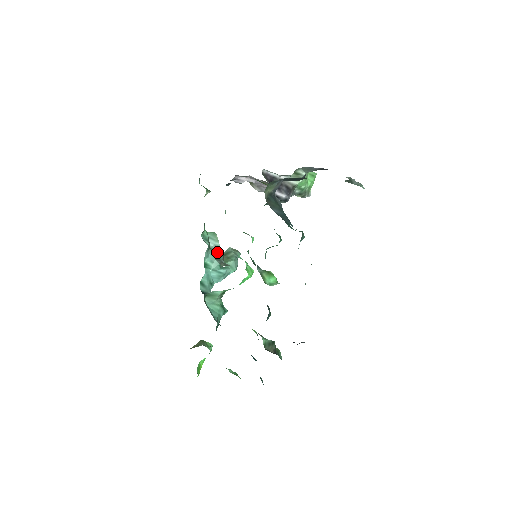
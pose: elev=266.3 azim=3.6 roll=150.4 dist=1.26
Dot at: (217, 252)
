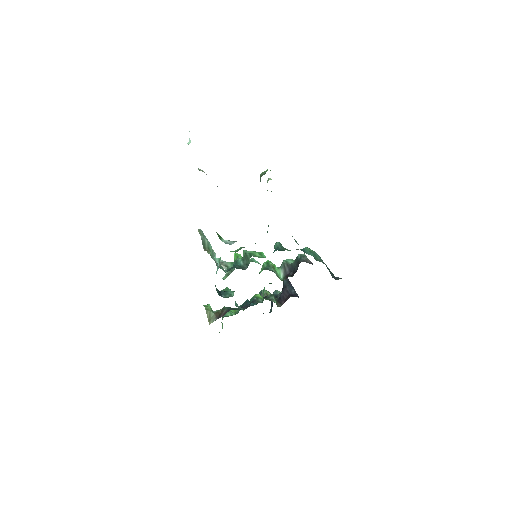
Dot at: occluded
